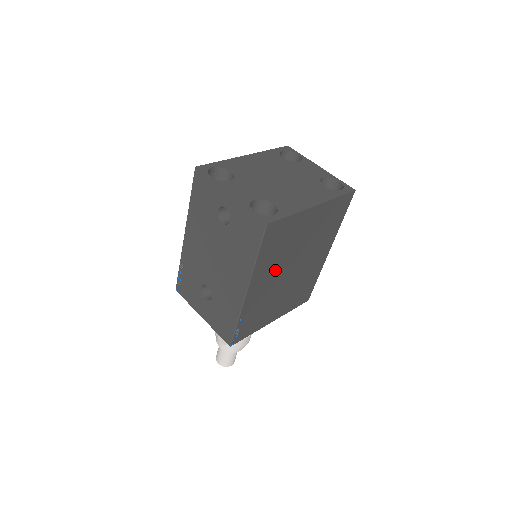
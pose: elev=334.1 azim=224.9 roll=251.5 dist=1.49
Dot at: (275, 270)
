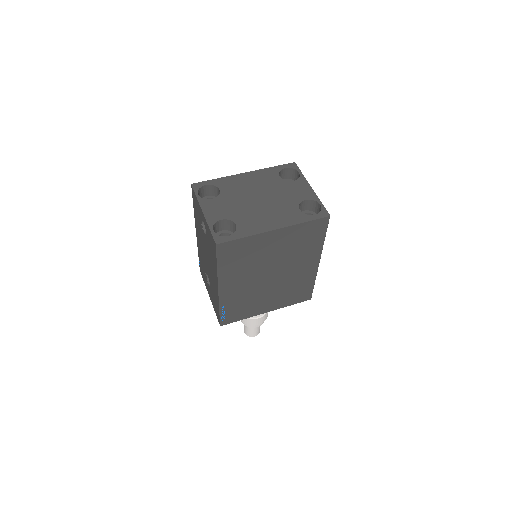
Dot at: (247, 275)
